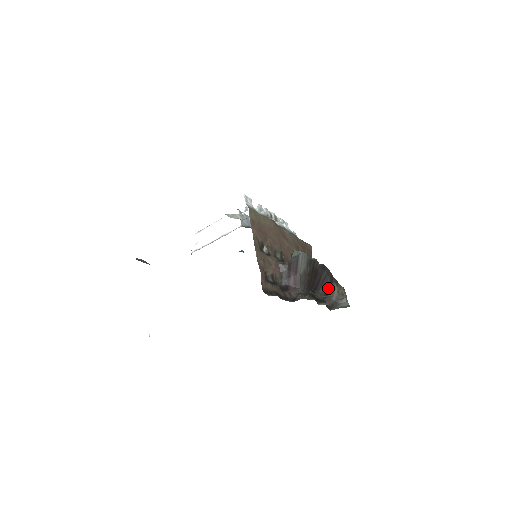
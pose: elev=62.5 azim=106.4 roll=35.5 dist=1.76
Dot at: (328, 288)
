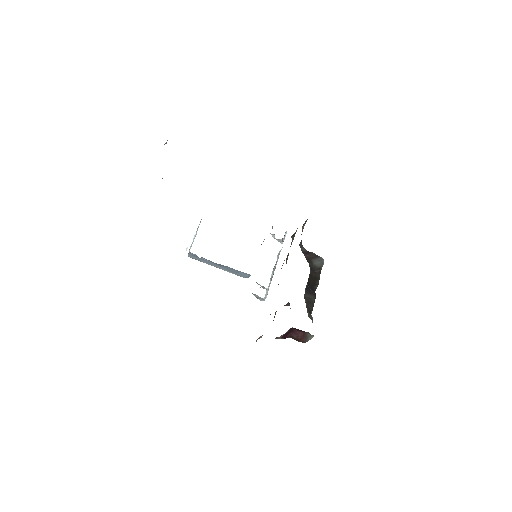
Dot at: (308, 310)
